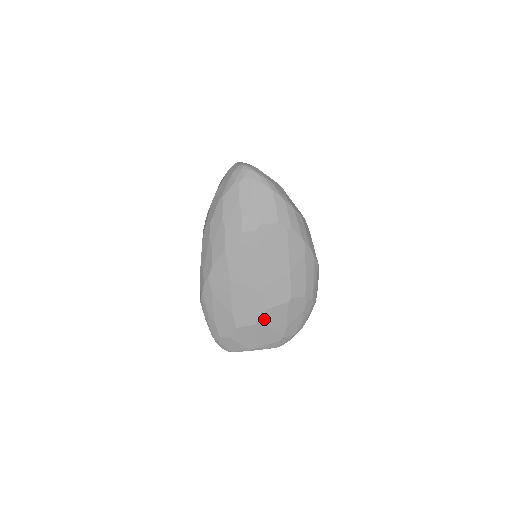
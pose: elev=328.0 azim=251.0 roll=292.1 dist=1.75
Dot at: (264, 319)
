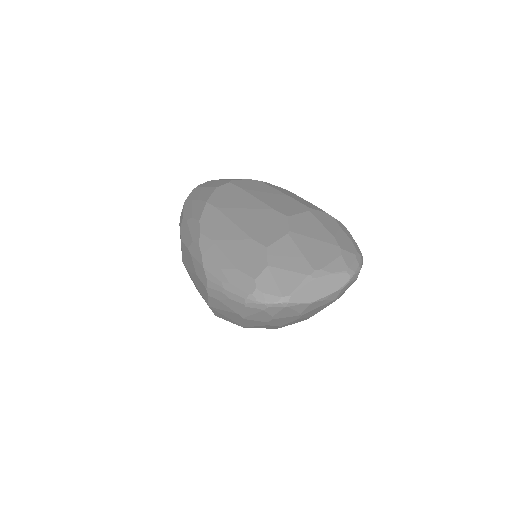
Dot at: (295, 227)
